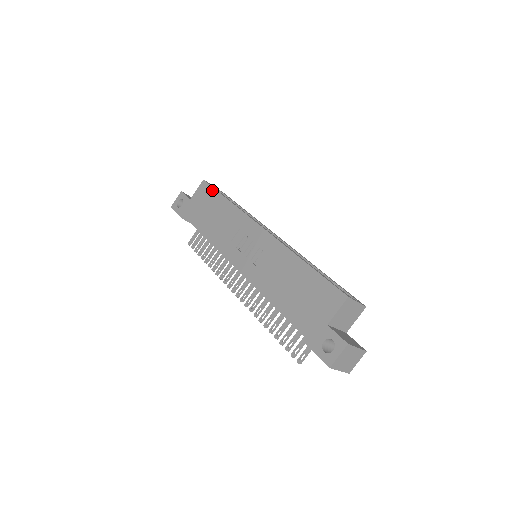
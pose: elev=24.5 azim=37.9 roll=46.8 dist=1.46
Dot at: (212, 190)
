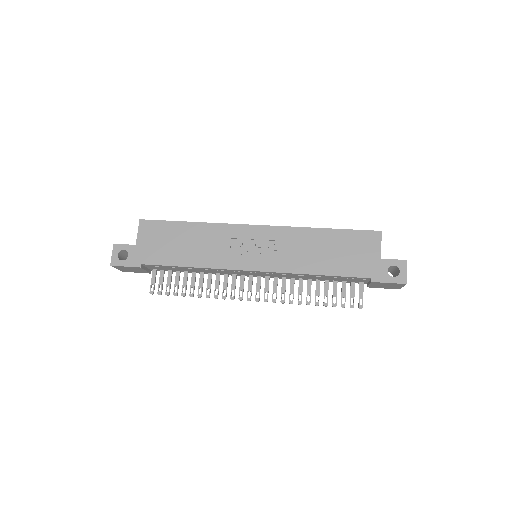
Dot at: (163, 223)
